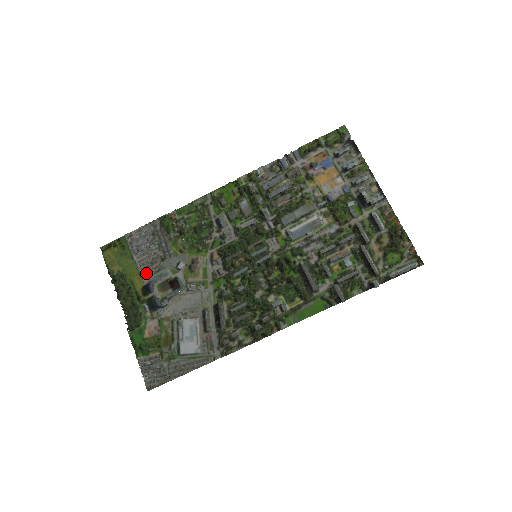
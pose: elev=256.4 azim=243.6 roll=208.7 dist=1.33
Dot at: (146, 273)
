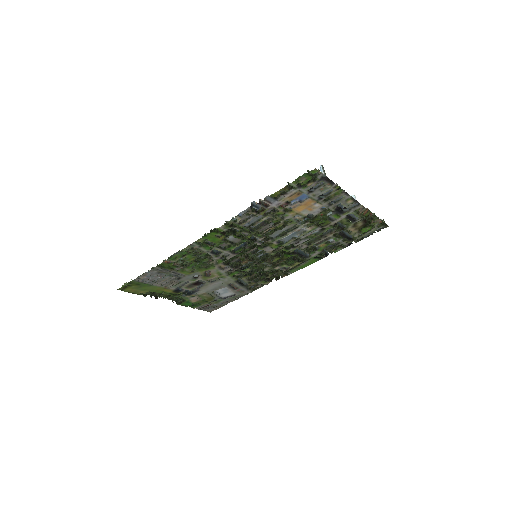
Dot at: (170, 286)
